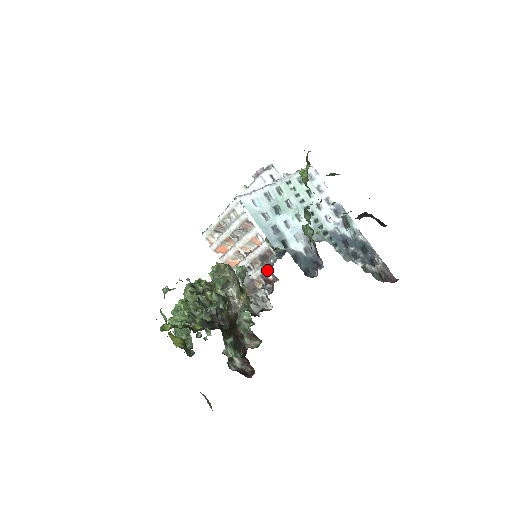
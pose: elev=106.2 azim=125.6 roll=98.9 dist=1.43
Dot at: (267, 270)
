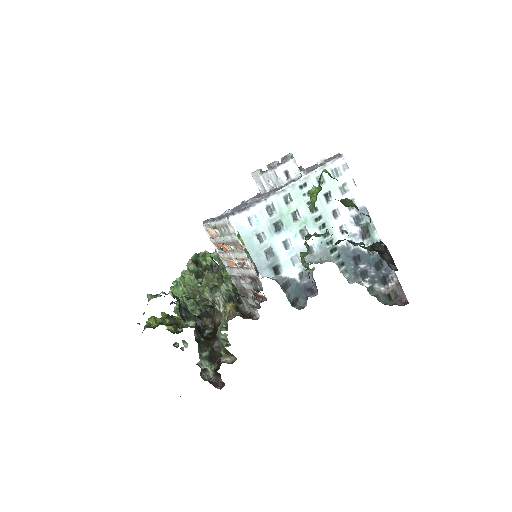
Dot at: (255, 290)
